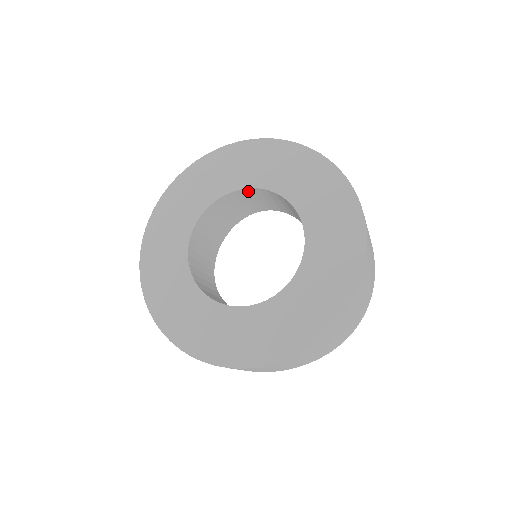
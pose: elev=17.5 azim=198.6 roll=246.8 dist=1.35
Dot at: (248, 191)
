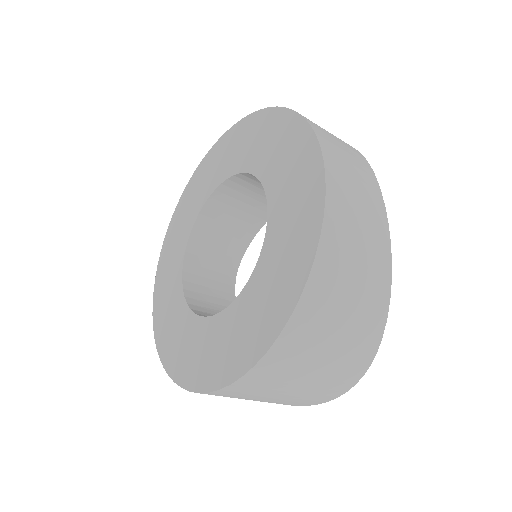
Dot at: occluded
